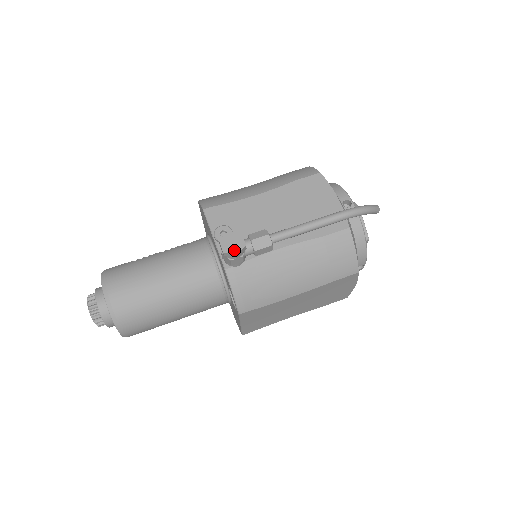
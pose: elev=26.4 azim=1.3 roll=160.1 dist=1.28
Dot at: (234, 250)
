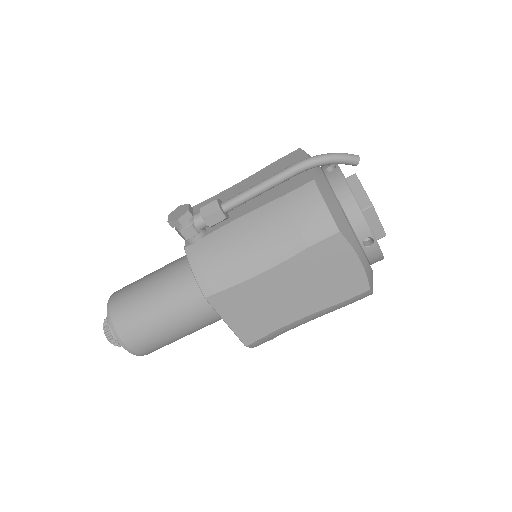
Dot at: (177, 217)
